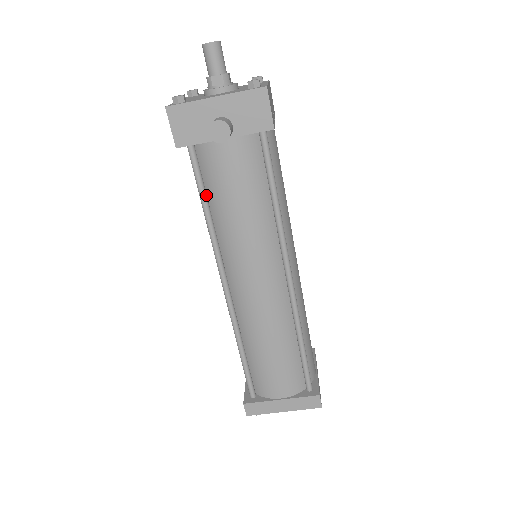
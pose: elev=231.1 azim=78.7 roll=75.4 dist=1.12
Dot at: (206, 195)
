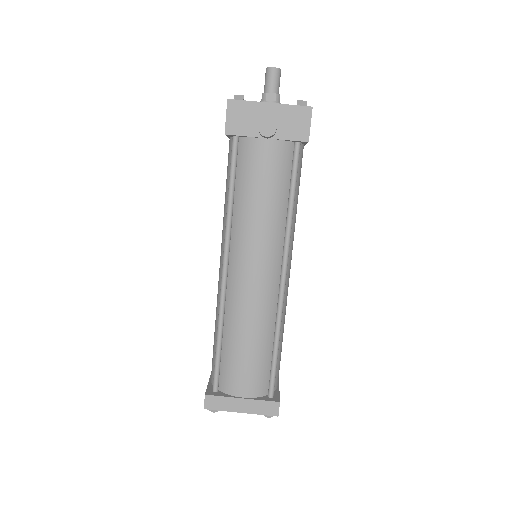
Dot at: (235, 183)
